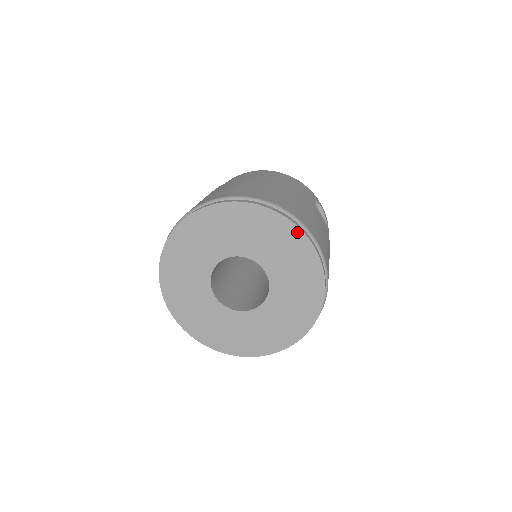
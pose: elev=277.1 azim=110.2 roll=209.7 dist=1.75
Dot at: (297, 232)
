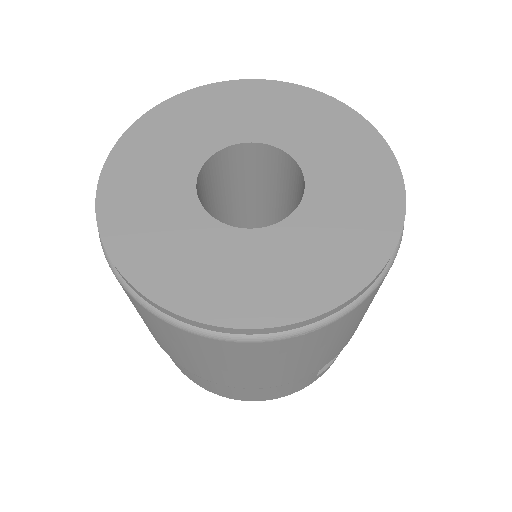
Dot at: (303, 91)
